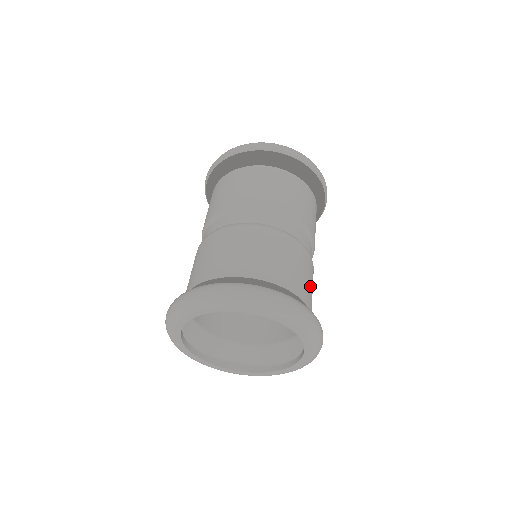
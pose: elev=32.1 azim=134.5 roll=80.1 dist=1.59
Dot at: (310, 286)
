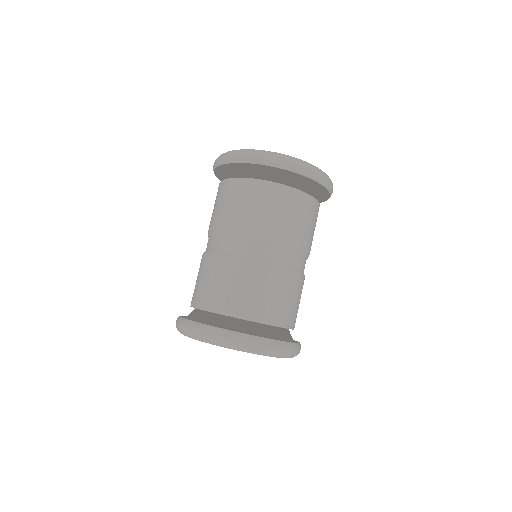
Dot at: (298, 306)
